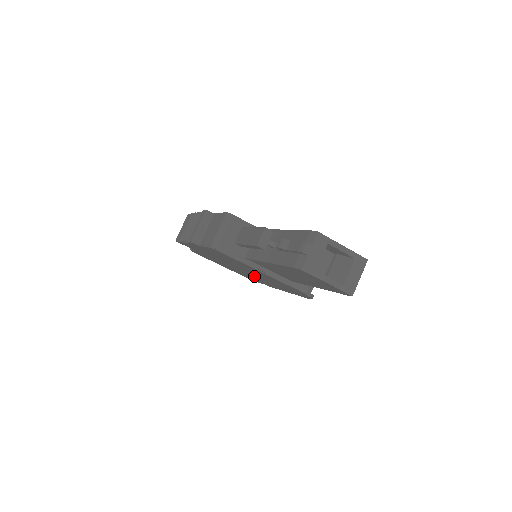
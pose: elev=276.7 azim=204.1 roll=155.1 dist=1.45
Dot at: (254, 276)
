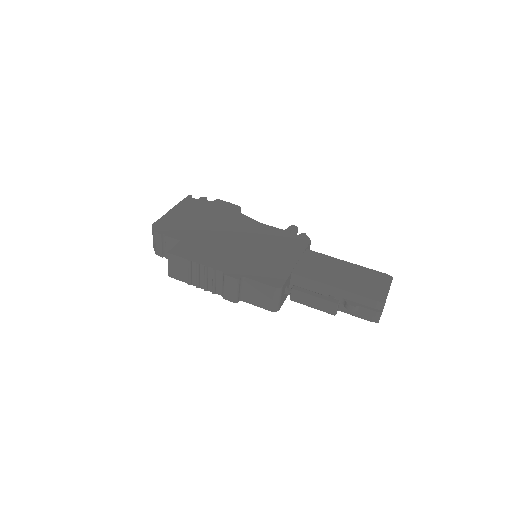
Dot at: occluded
